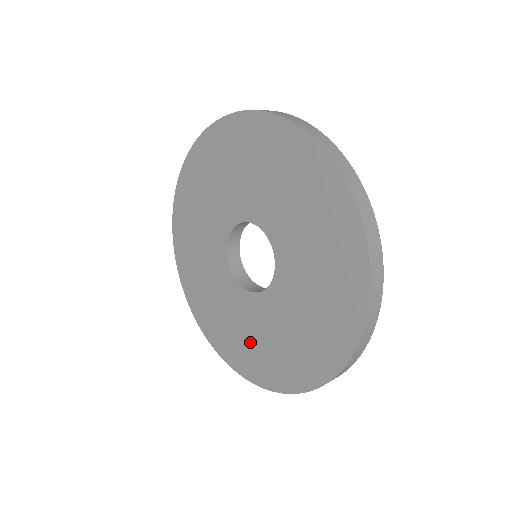
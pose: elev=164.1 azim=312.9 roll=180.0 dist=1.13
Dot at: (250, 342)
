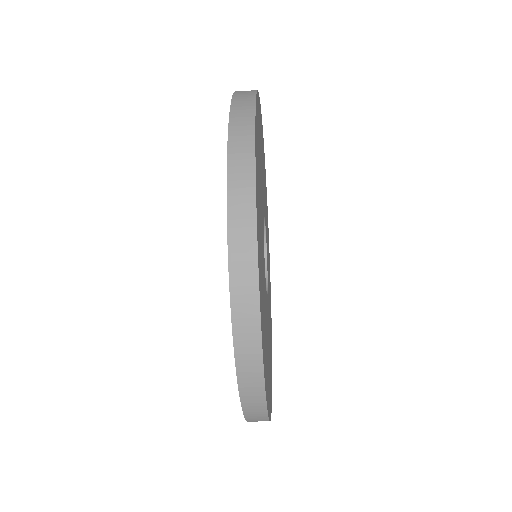
Dot at: occluded
